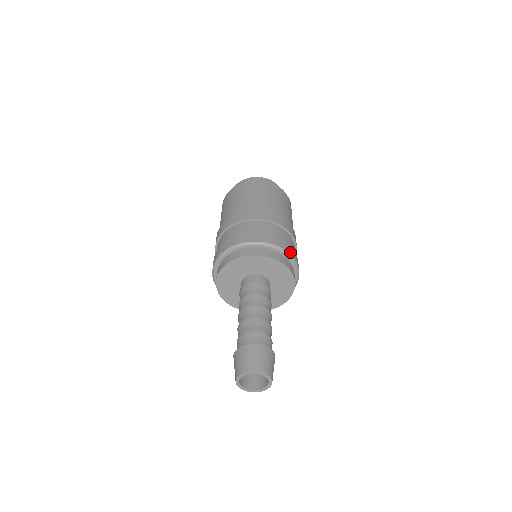
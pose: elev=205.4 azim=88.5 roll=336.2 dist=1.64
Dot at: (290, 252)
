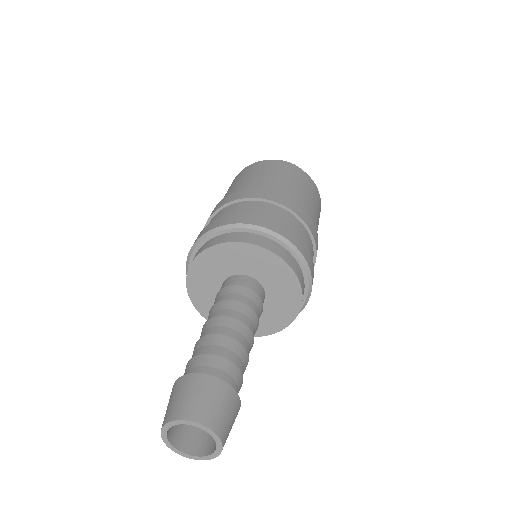
Dot at: (272, 228)
